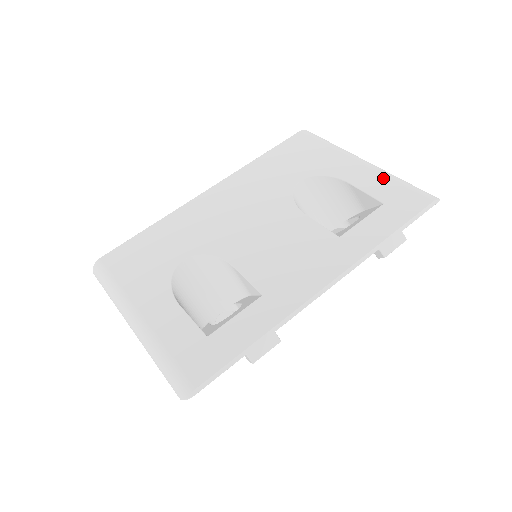
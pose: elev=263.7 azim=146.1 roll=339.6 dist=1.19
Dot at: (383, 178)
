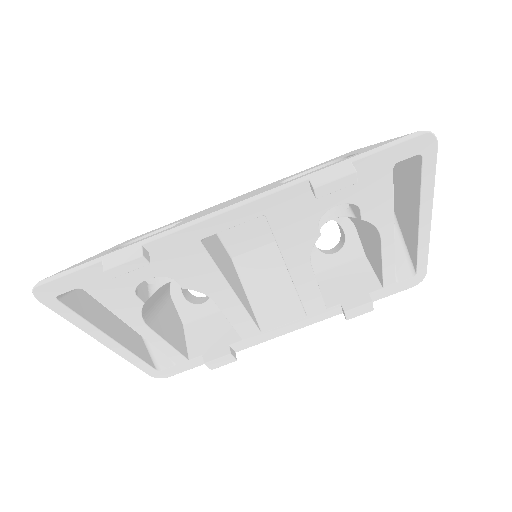
Dot at: (385, 141)
